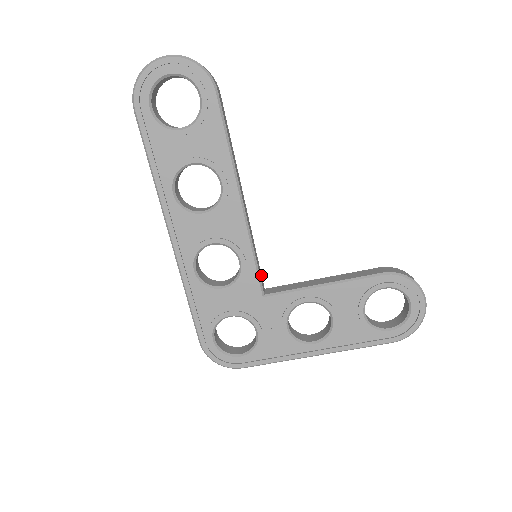
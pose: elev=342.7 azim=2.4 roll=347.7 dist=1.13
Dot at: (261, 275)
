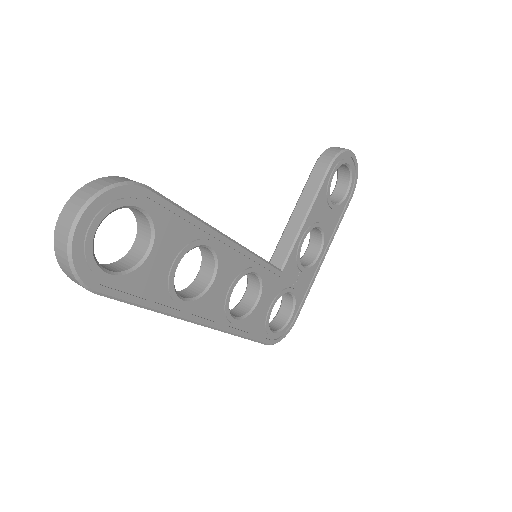
Dot at: occluded
